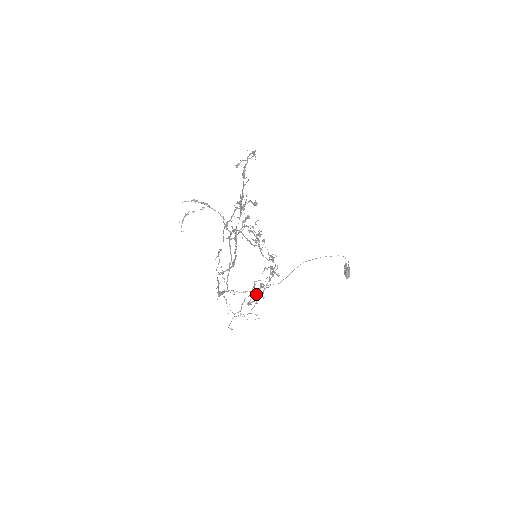
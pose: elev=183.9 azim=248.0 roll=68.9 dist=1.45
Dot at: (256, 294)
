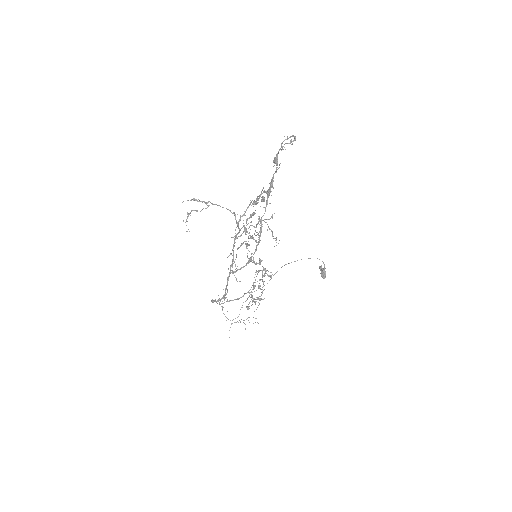
Dot at: occluded
